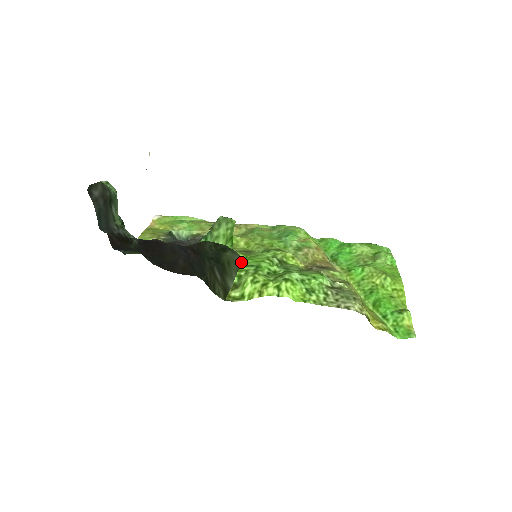
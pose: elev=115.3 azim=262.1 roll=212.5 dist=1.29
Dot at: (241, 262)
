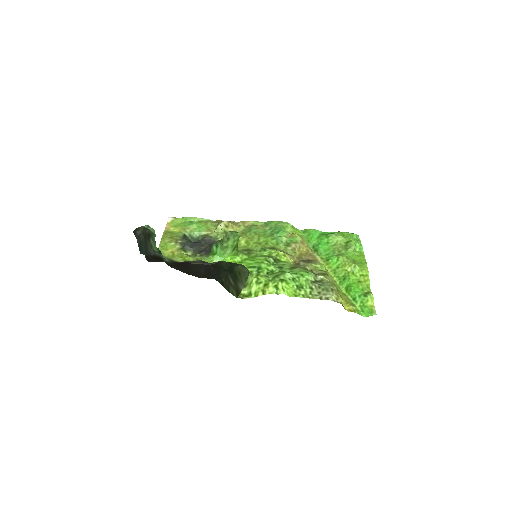
Dot at: (245, 263)
